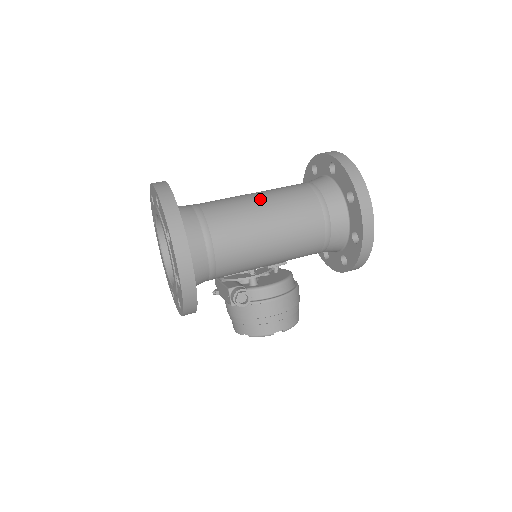
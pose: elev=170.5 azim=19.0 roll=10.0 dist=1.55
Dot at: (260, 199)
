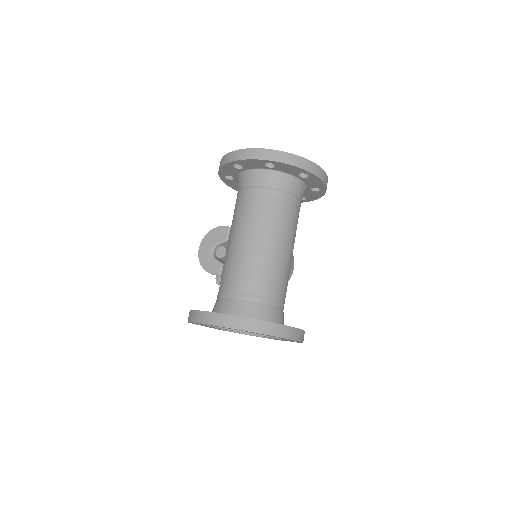
Dot at: (263, 242)
